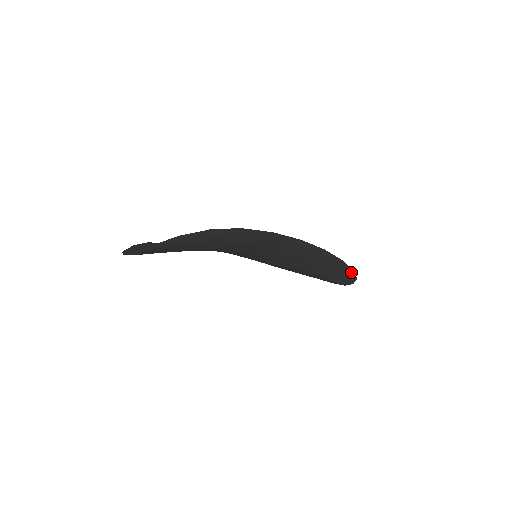
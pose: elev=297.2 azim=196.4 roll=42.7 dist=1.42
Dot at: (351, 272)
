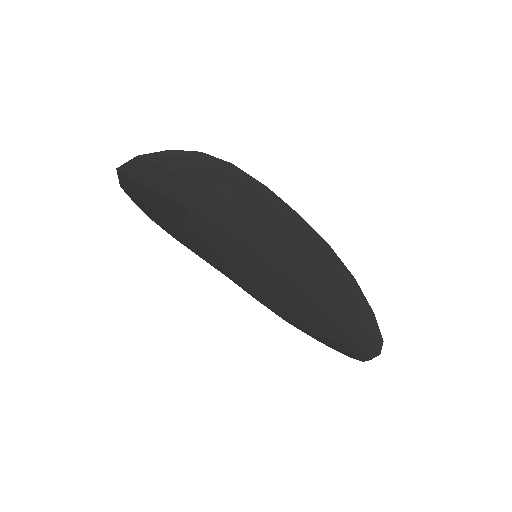
Dot at: (371, 316)
